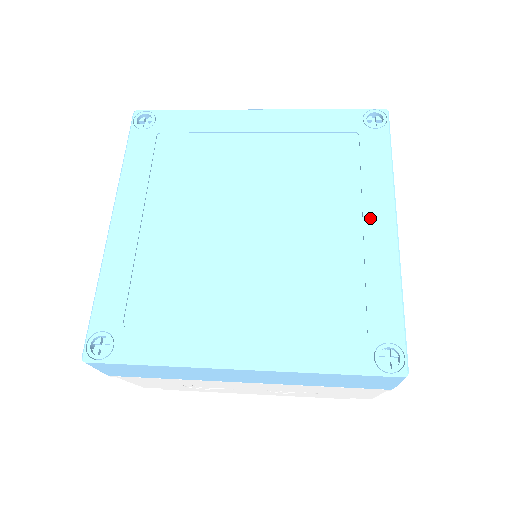
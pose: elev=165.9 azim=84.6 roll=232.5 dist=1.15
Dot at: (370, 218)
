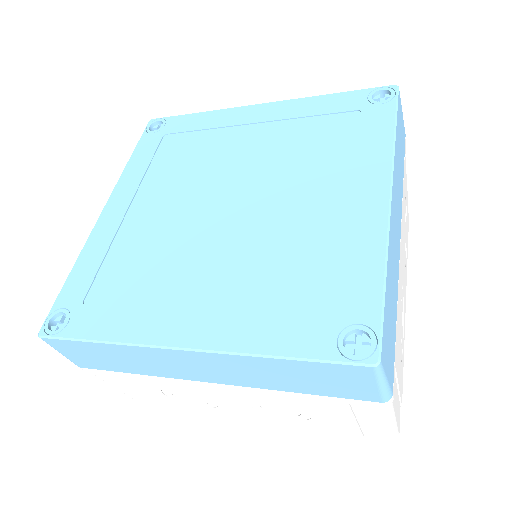
Dot at: (359, 190)
